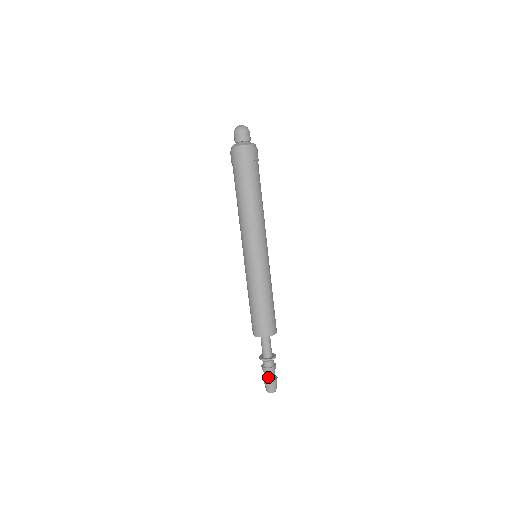
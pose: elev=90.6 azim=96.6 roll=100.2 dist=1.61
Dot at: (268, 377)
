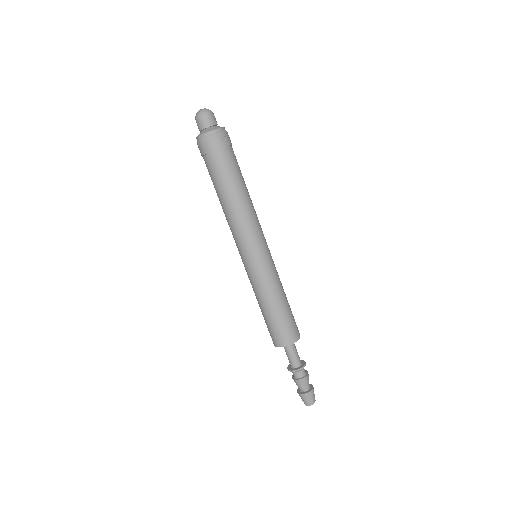
Dot at: (306, 387)
